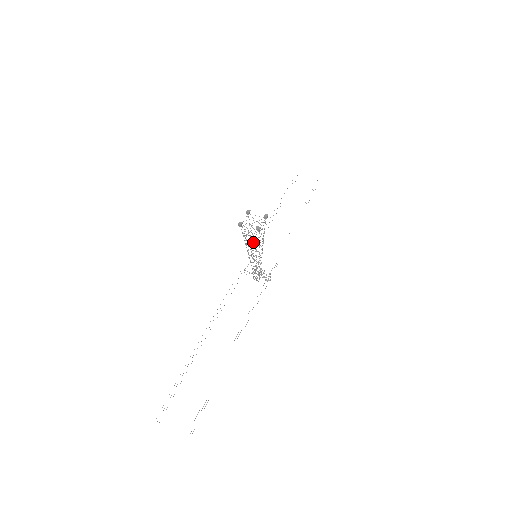
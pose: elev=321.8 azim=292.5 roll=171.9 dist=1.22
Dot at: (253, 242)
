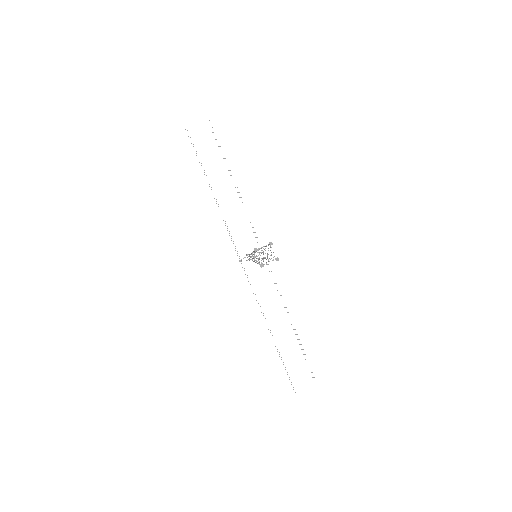
Dot at: occluded
